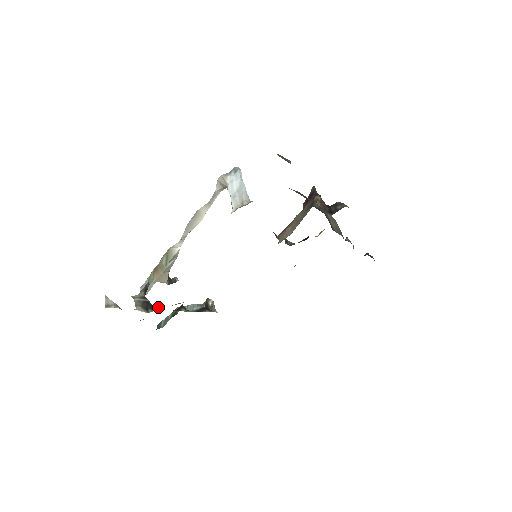
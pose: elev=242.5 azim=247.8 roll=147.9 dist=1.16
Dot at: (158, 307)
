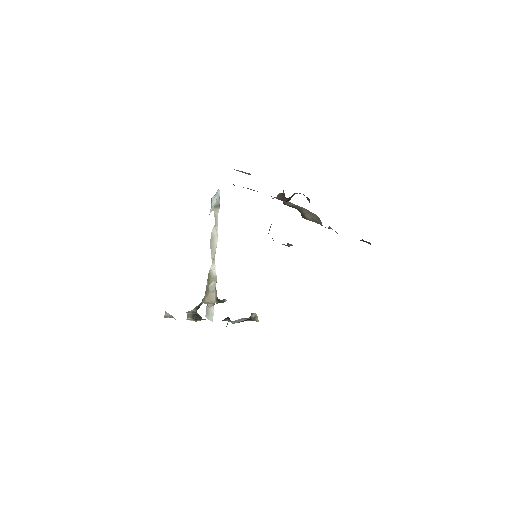
Dot at: occluded
